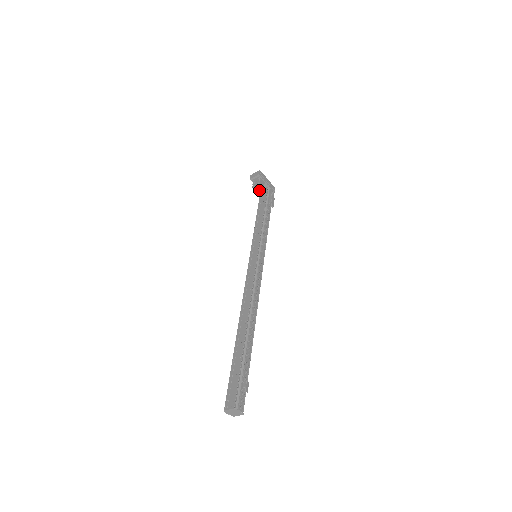
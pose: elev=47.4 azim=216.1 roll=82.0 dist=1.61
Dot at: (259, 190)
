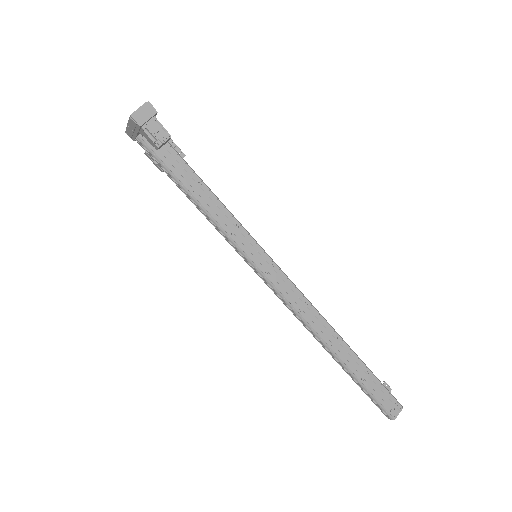
Dot at: (165, 142)
